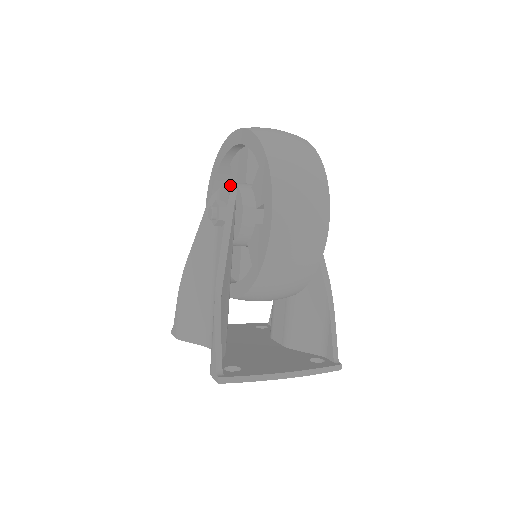
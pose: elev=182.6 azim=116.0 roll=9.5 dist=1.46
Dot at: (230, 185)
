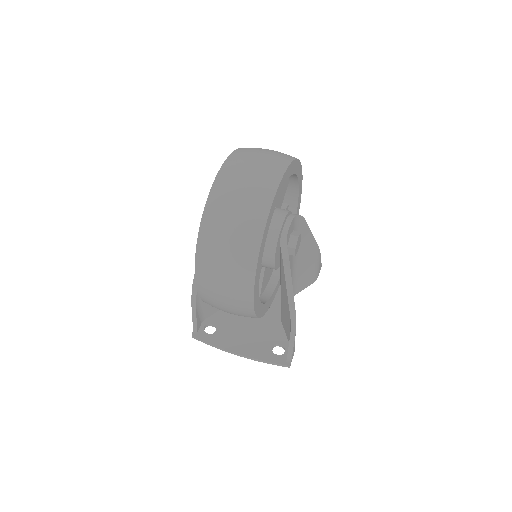
Dot at: occluded
